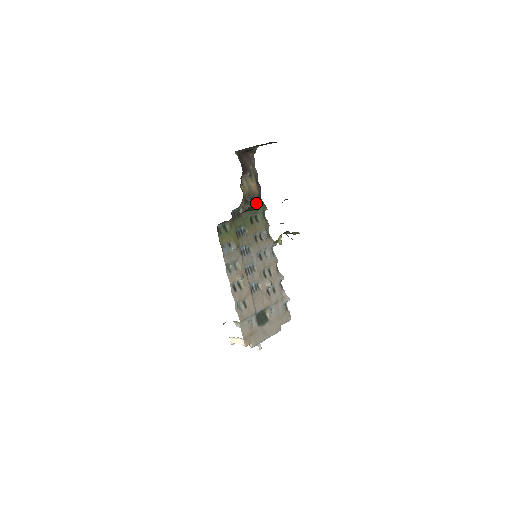
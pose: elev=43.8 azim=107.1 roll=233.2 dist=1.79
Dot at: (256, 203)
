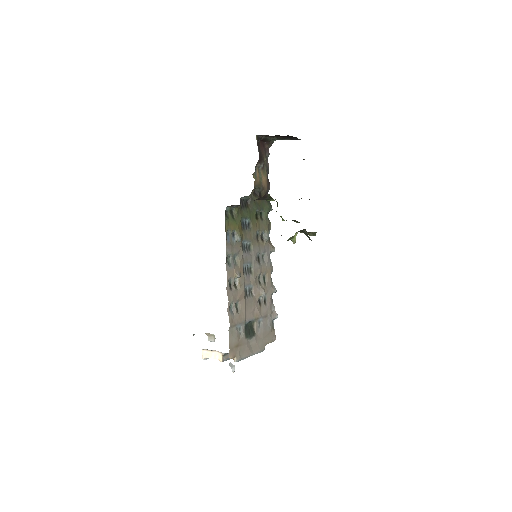
Dot at: occluded
